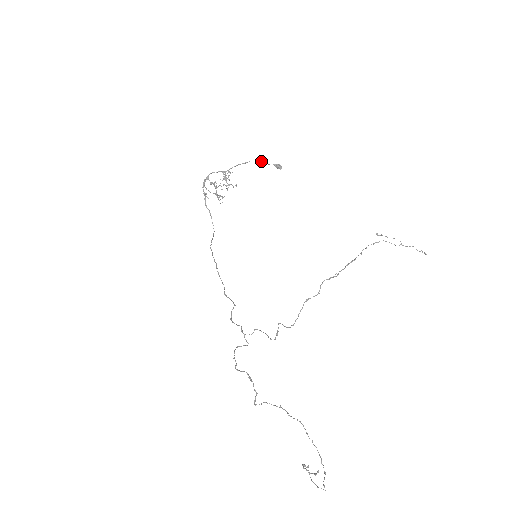
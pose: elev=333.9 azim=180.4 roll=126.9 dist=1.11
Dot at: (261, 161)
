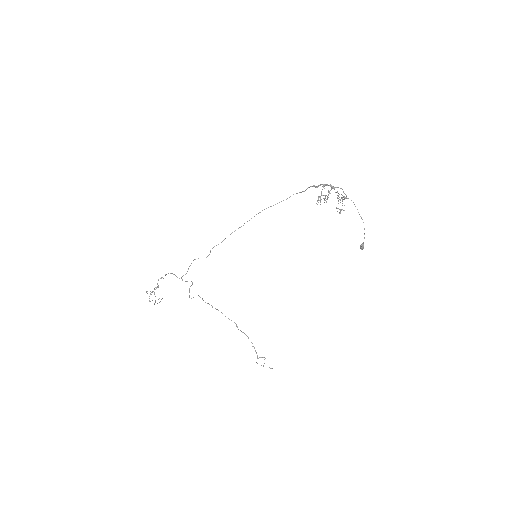
Dot at: occluded
